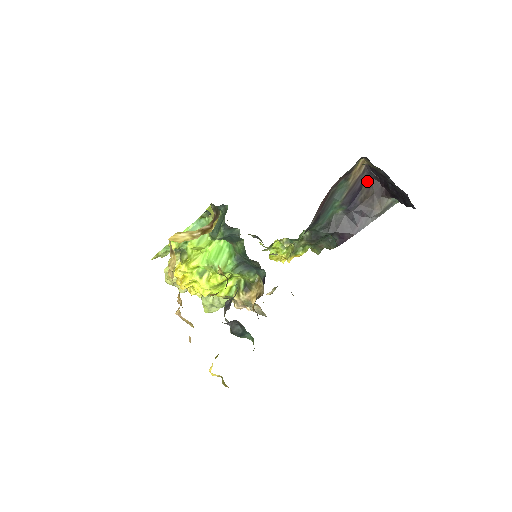
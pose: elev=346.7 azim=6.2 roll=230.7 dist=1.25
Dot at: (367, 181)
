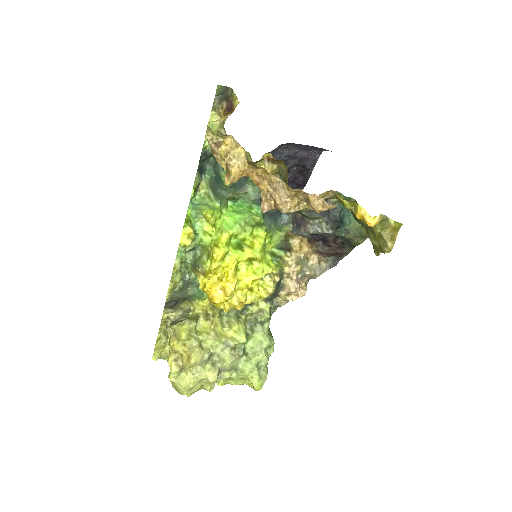
Dot at: occluded
